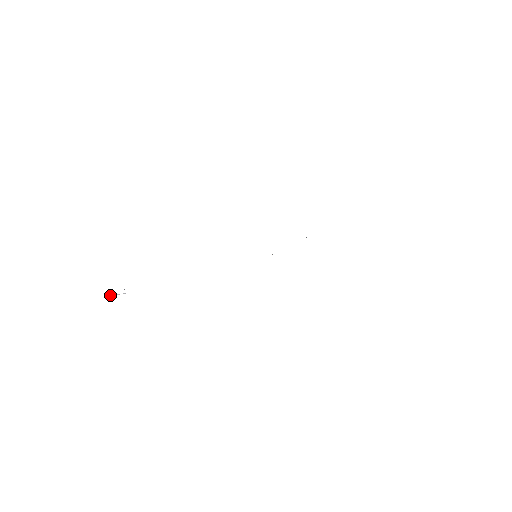
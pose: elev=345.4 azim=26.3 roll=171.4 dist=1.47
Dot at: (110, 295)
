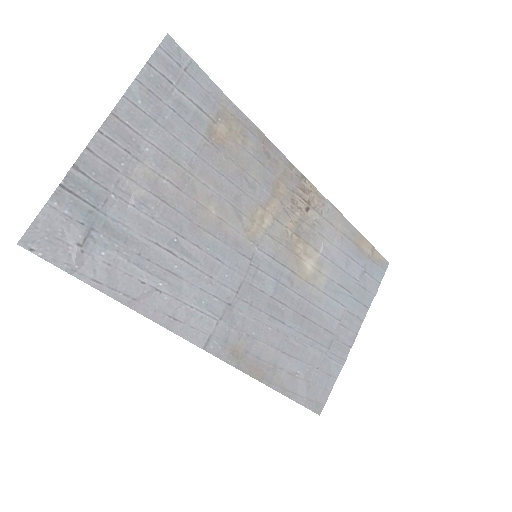
Dot at: (25, 246)
